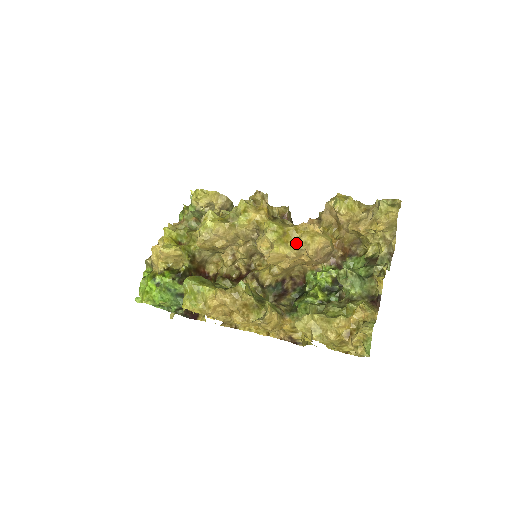
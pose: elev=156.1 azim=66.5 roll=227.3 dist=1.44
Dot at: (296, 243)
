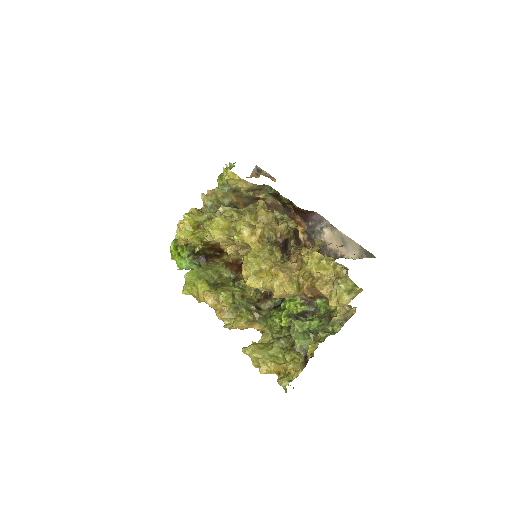
Dot at: (267, 283)
